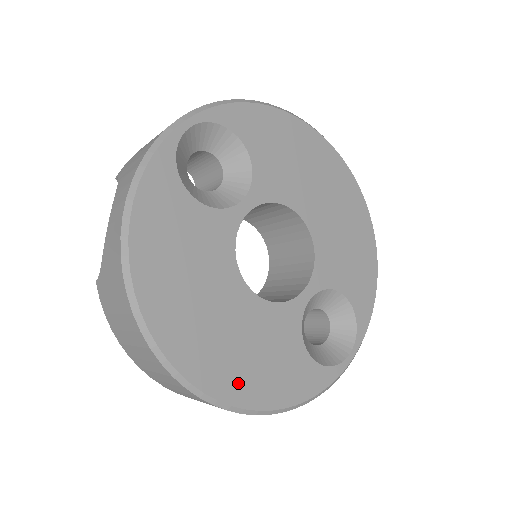
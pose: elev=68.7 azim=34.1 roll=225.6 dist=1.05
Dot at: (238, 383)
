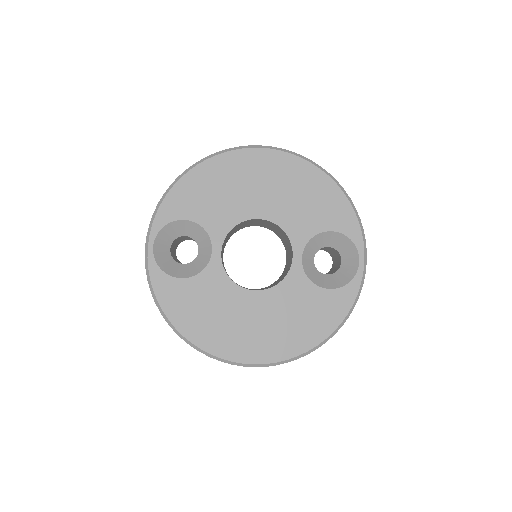
Dot at: (292, 342)
